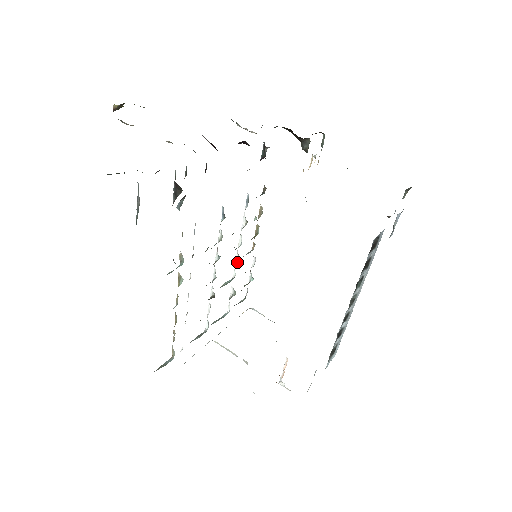
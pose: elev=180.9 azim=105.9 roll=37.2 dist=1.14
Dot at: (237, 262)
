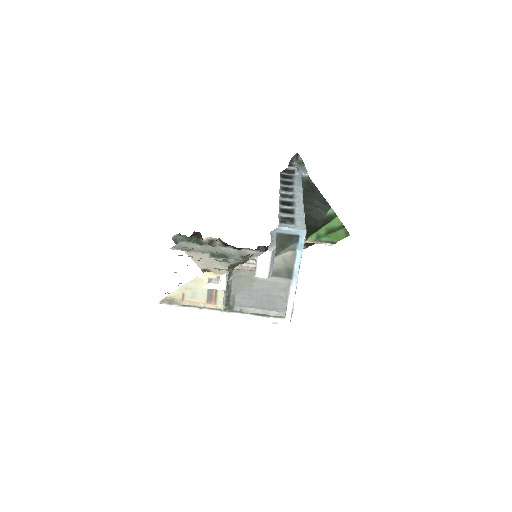
Dot at: occluded
